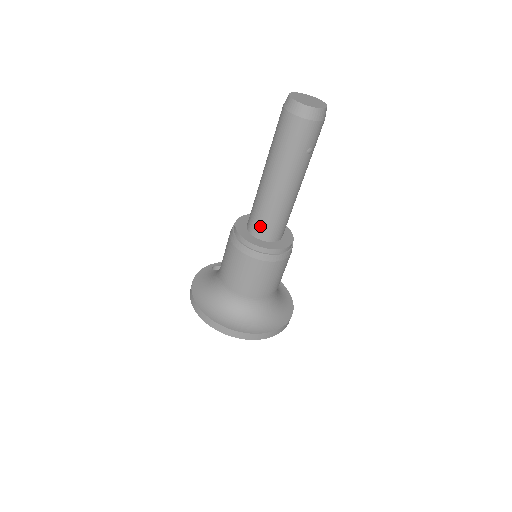
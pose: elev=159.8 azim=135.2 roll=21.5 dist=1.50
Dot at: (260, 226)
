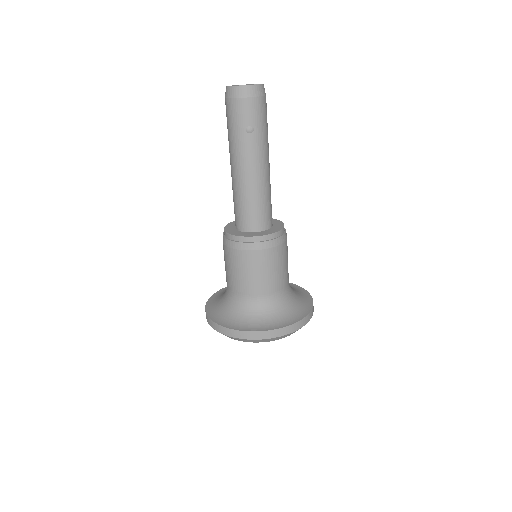
Dot at: (236, 216)
